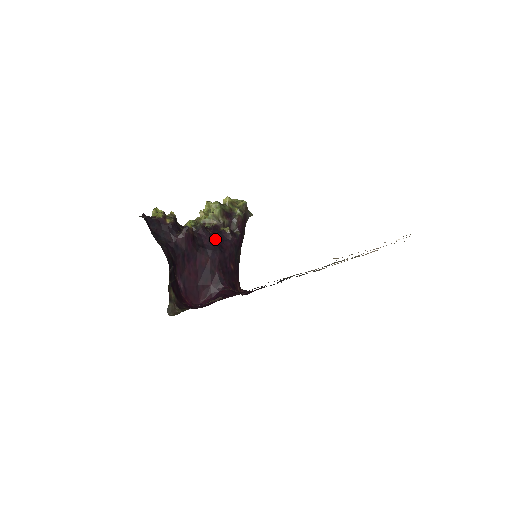
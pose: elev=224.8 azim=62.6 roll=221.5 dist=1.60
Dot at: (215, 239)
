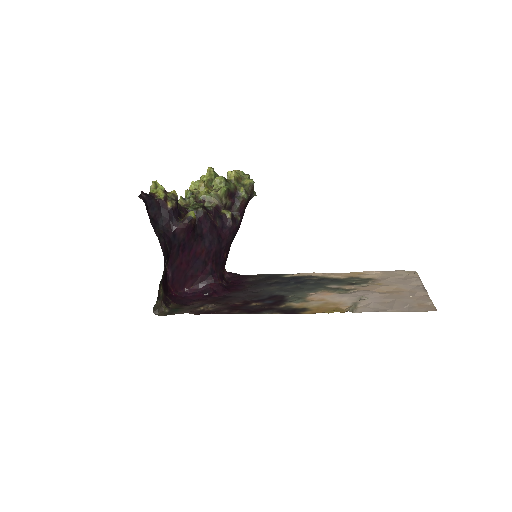
Dot at: (215, 226)
